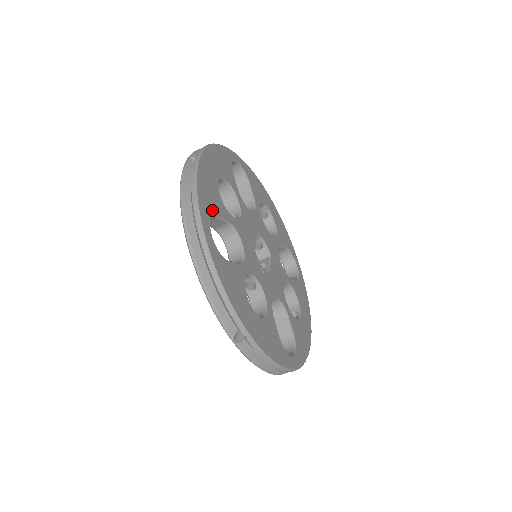
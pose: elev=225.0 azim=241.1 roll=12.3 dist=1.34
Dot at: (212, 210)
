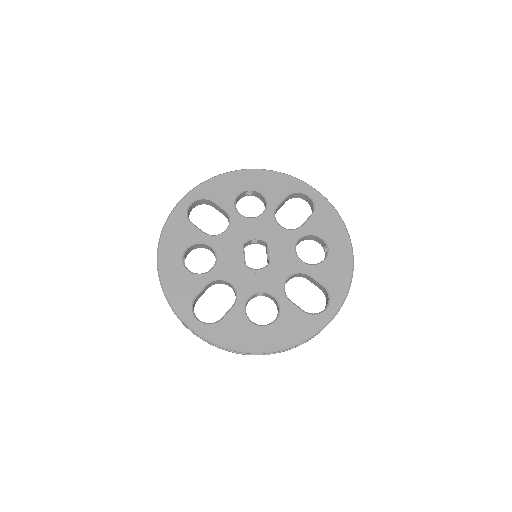
Dot at: (189, 298)
